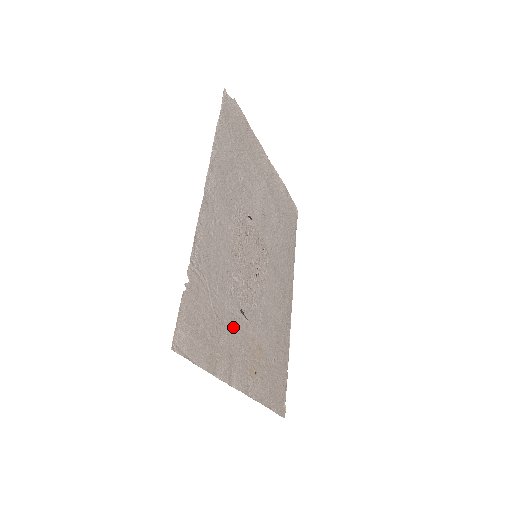
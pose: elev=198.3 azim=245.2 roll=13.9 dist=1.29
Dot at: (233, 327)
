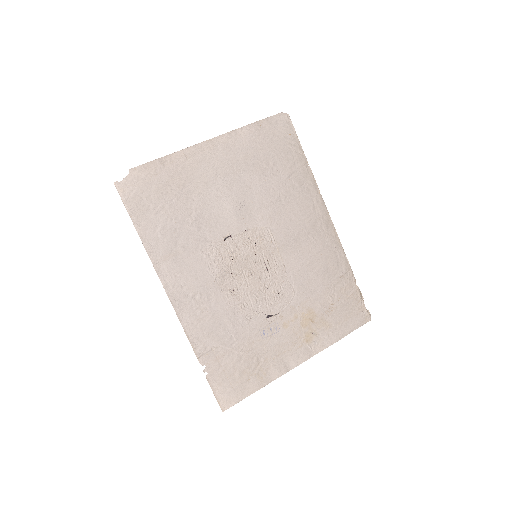
Dot at: (267, 337)
